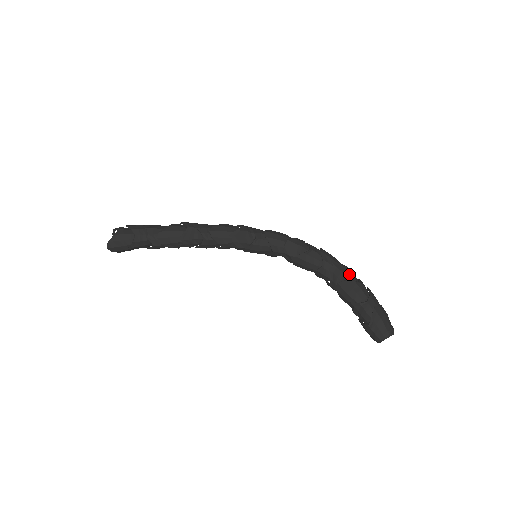
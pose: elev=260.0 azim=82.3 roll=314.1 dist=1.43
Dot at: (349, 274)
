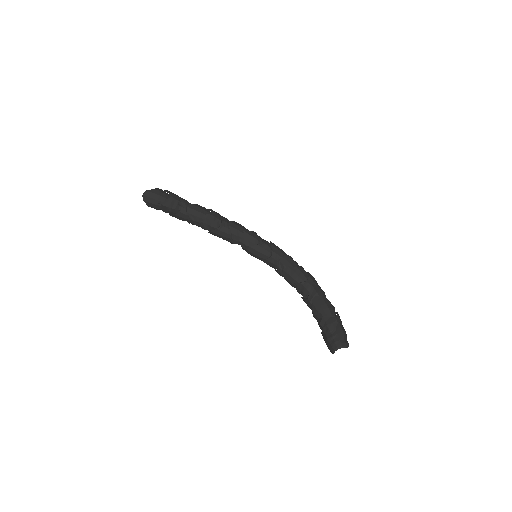
Dot at: (325, 295)
